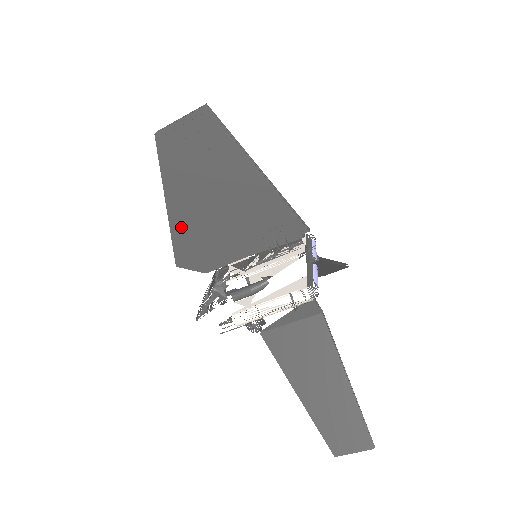
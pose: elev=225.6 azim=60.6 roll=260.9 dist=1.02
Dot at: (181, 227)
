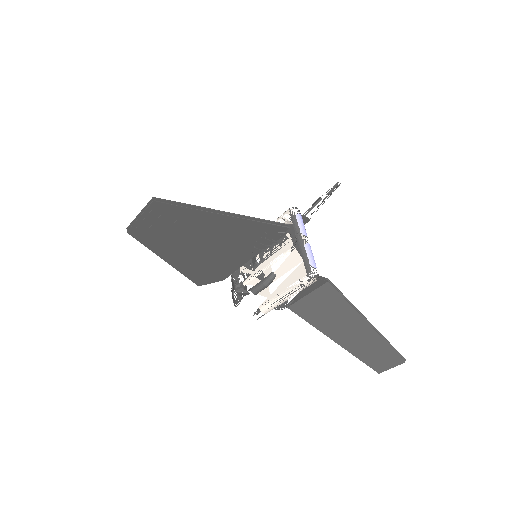
Dot at: (186, 267)
